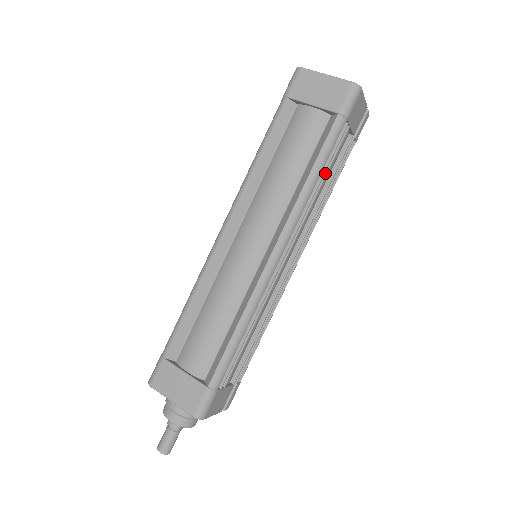
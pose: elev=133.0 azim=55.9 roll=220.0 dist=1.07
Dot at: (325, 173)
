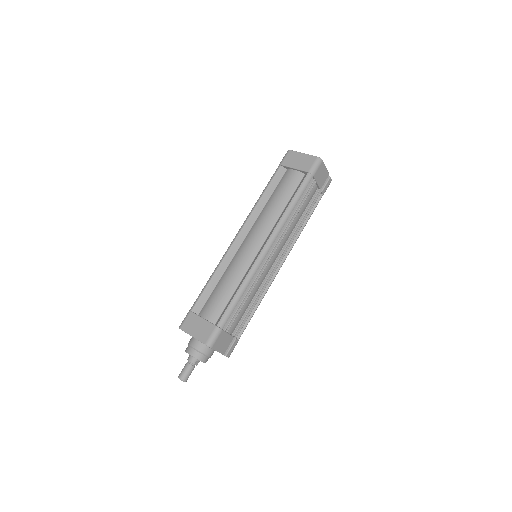
Dot at: (300, 206)
